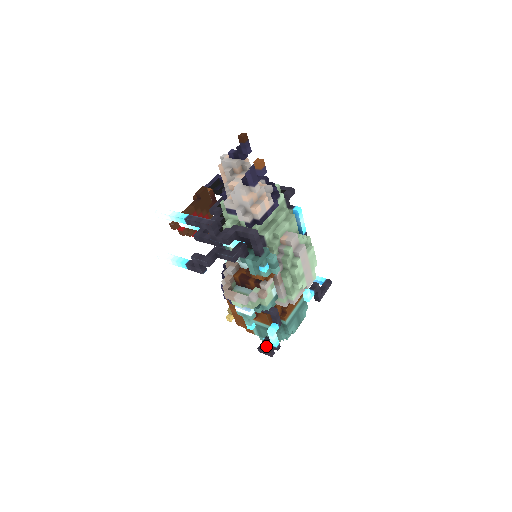
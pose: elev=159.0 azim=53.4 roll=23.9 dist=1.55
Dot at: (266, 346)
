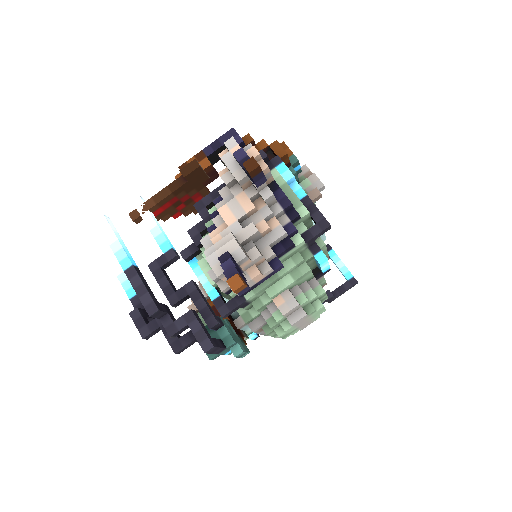
Dot at: occluded
